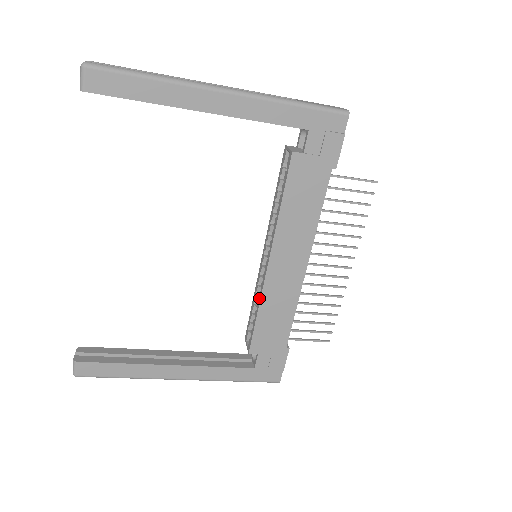
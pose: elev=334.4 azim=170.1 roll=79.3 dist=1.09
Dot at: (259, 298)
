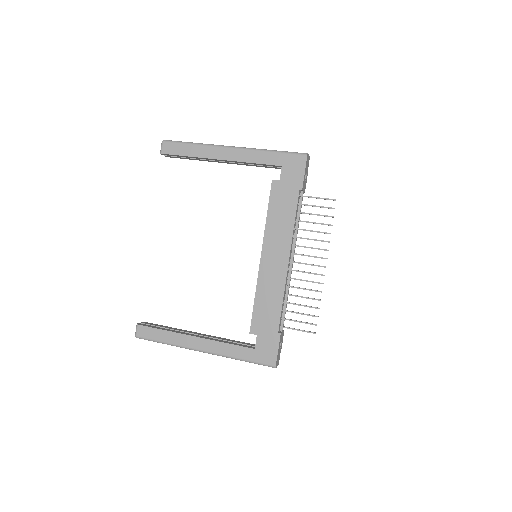
Dot at: (256, 287)
